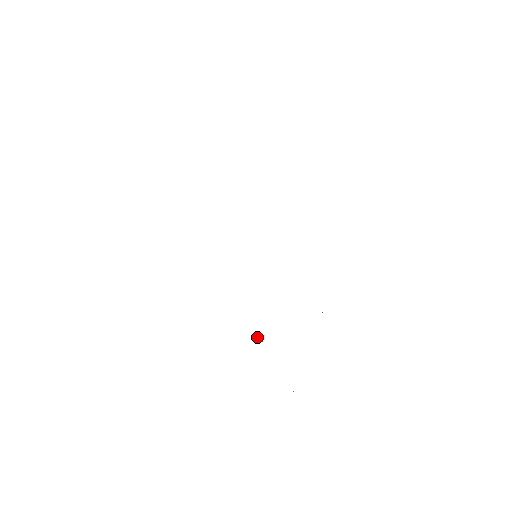
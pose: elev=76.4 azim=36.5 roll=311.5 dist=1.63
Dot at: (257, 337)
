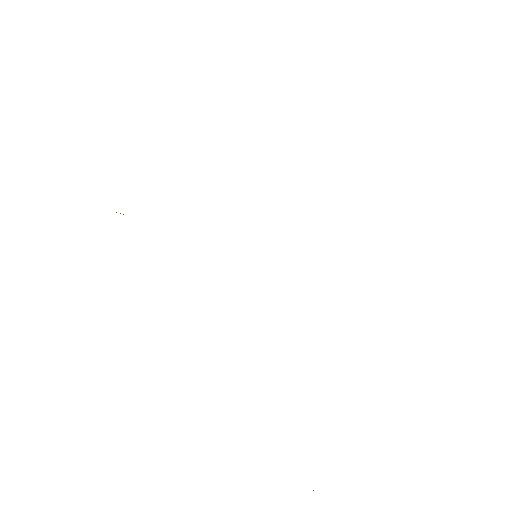
Dot at: occluded
